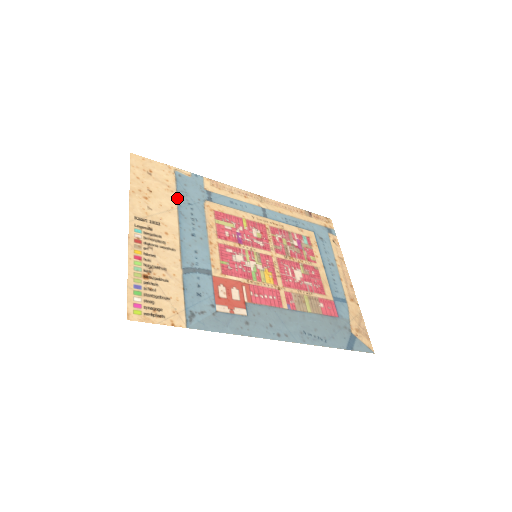
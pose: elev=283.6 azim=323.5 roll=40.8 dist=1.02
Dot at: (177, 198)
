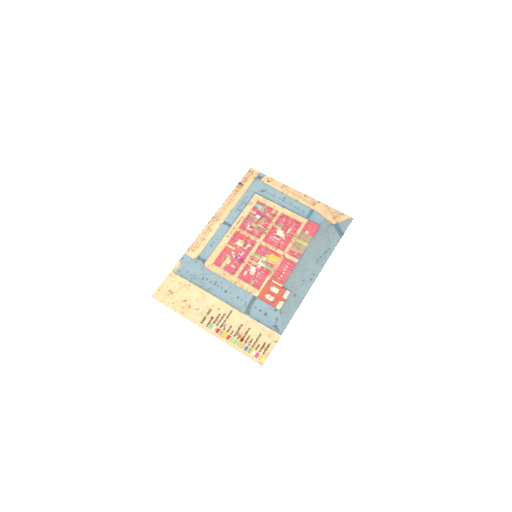
Dot at: (196, 285)
